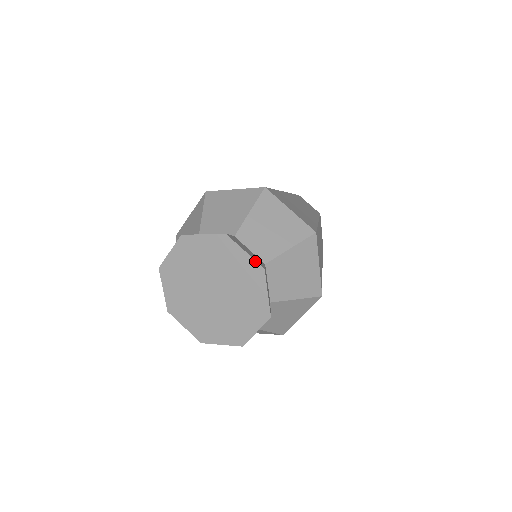
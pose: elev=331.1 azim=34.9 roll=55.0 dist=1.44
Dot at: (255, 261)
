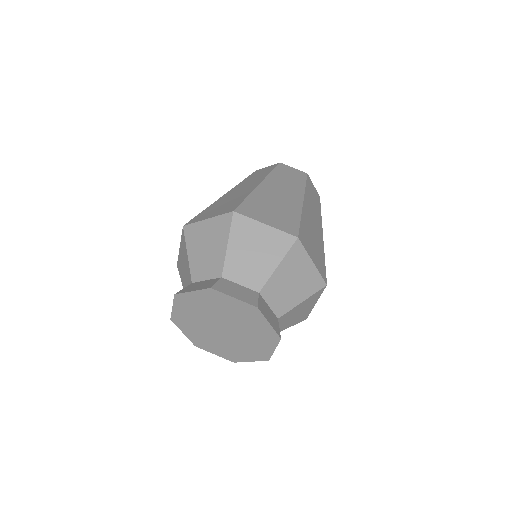
Dot at: (275, 332)
